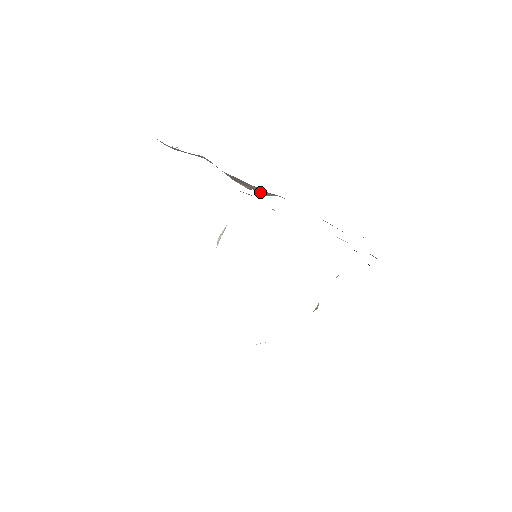
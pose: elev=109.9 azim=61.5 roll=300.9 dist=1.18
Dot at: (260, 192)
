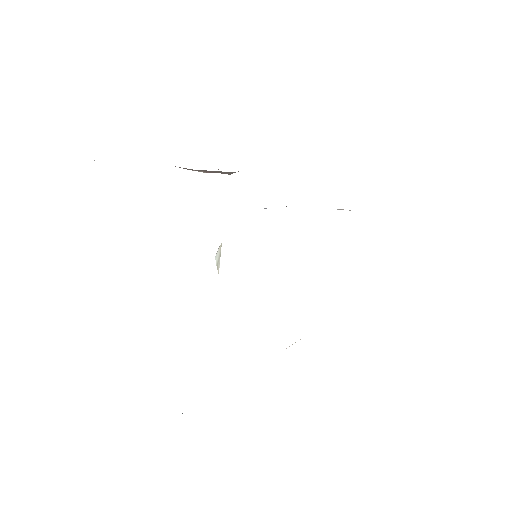
Dot at: (224, 173)
